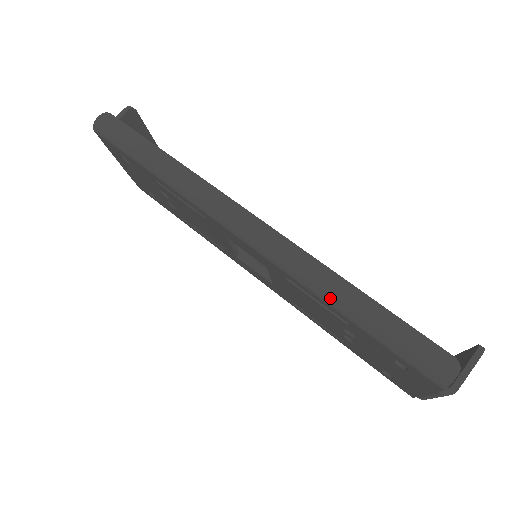
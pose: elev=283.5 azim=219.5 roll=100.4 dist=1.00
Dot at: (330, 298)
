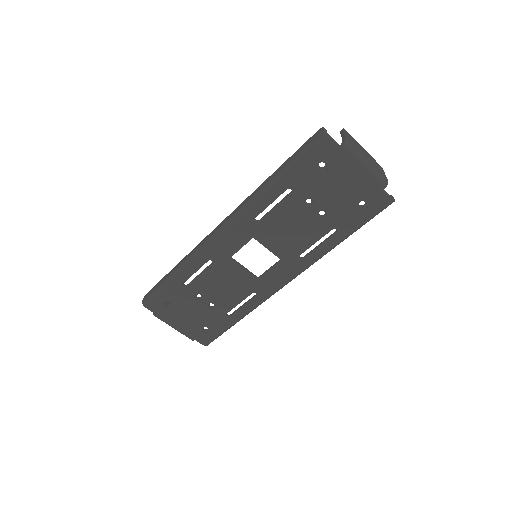
Dot at: (266, 188)
